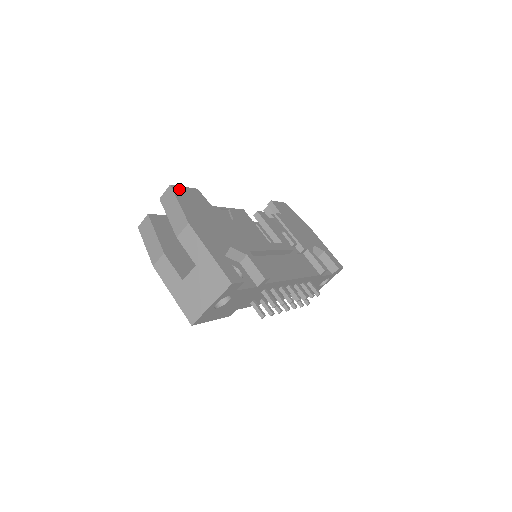
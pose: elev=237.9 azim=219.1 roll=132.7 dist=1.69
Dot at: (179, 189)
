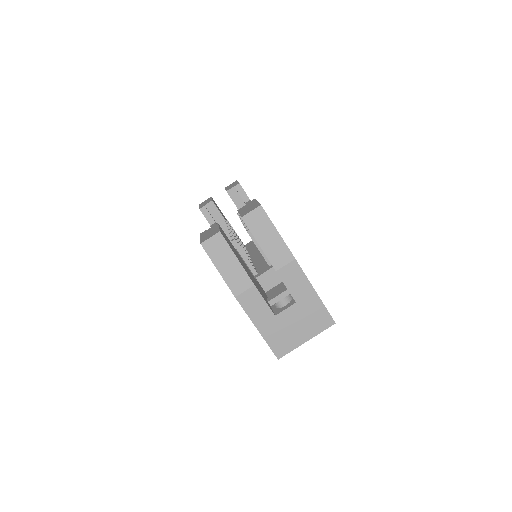
Dot at: occluded
